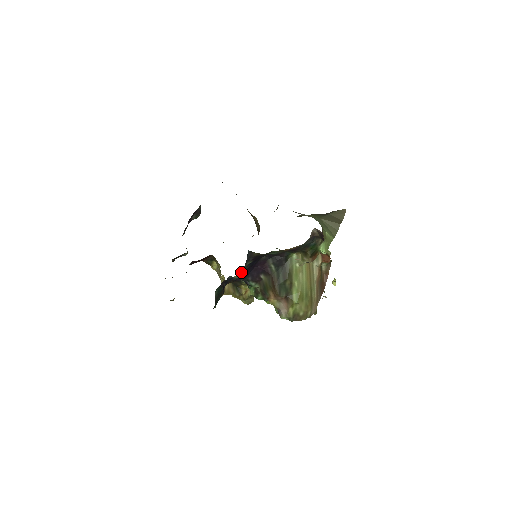
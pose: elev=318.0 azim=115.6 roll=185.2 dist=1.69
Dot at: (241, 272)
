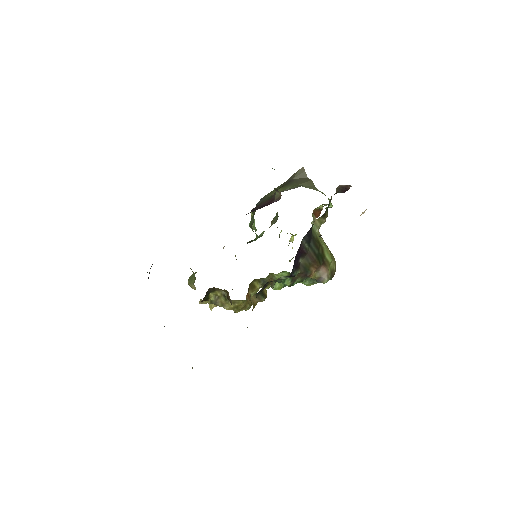
Dot at: occluded
